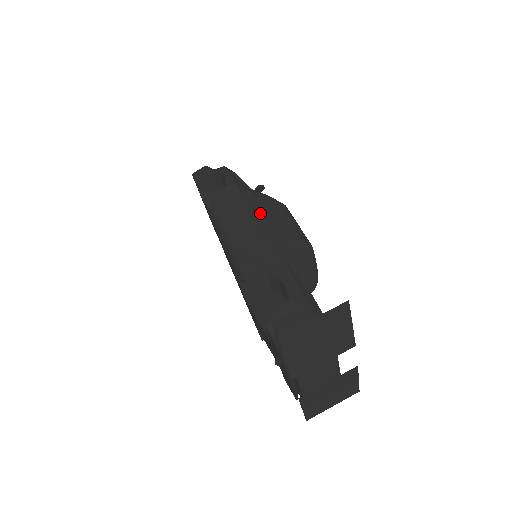
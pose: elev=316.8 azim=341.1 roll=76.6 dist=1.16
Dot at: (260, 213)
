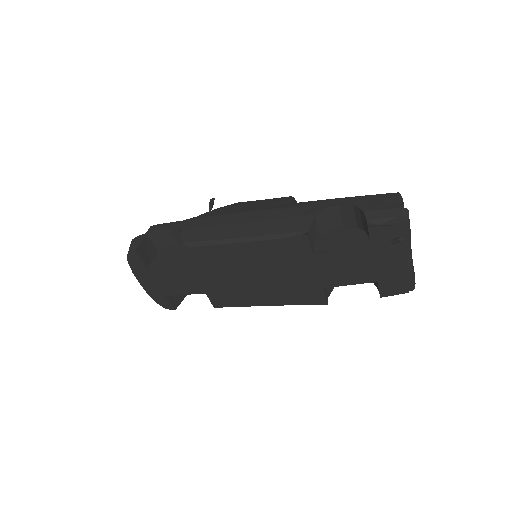
Dot at: (238, 211)
